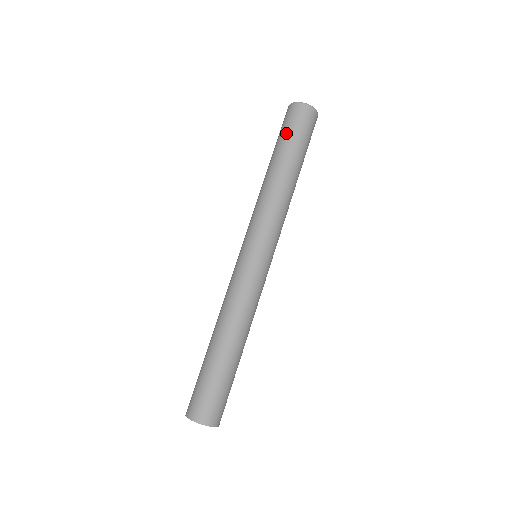
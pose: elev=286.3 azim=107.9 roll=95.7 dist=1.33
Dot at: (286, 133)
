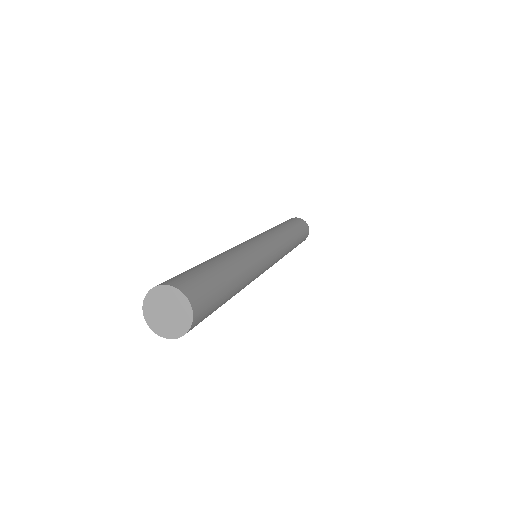
Dot at: (286, 221)
